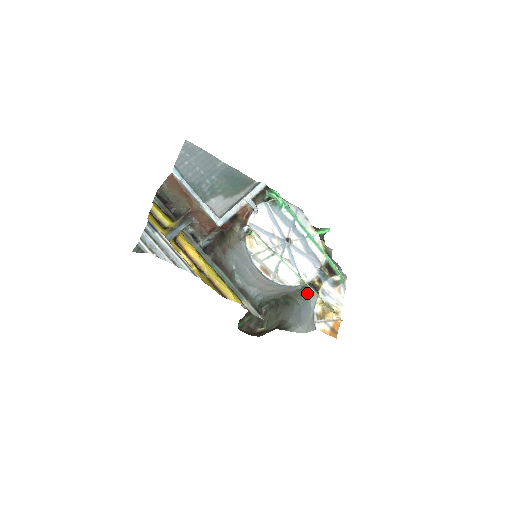
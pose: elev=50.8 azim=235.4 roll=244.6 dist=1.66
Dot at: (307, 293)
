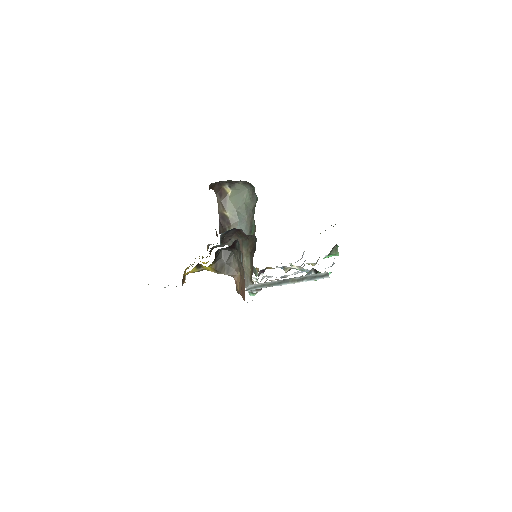
Dot at: (254, 271)
